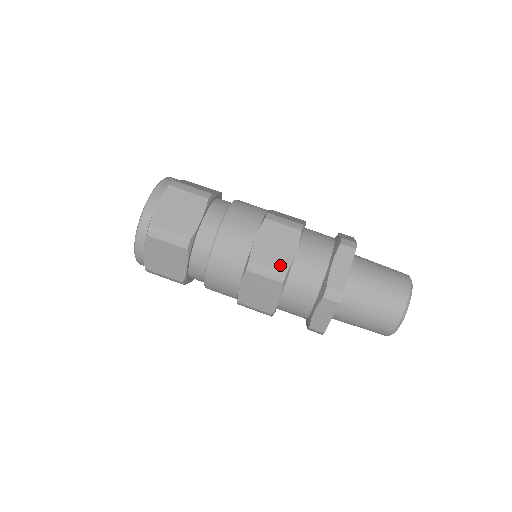
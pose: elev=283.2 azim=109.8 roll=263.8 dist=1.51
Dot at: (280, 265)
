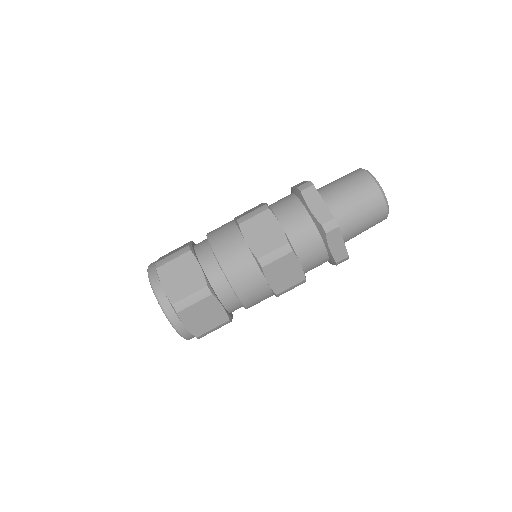
Dot at: (298, 280)
